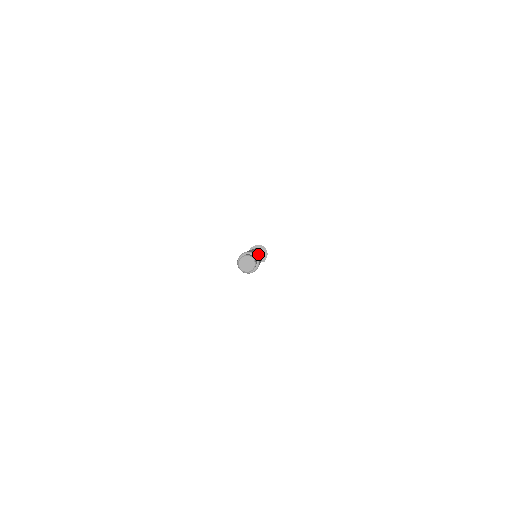
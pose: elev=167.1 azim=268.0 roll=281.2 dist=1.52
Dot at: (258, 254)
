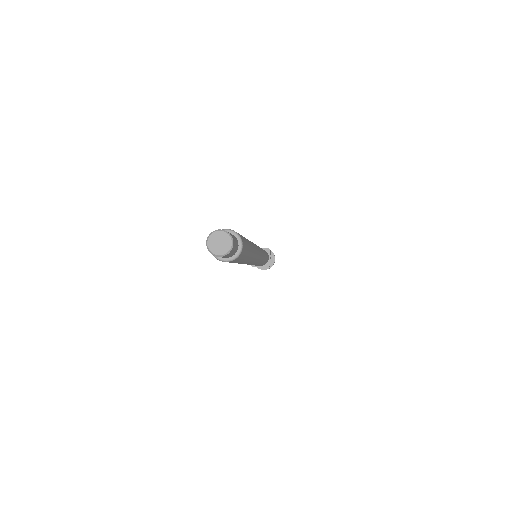
Dot at: (247, 240)
